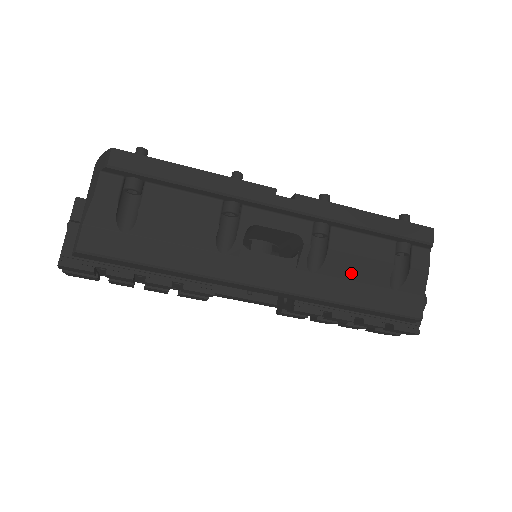
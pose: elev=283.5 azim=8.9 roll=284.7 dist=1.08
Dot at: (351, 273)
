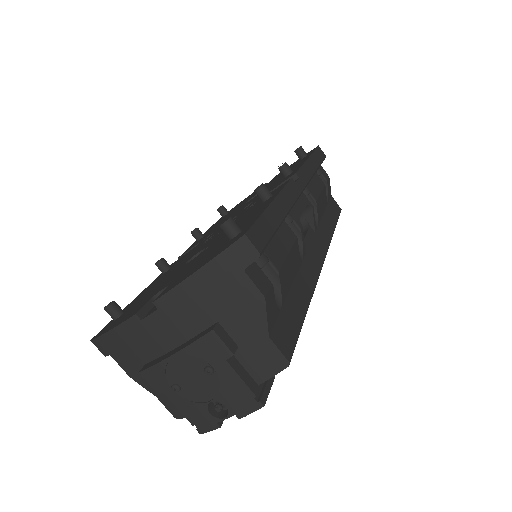
Dot at: (322, 209)
